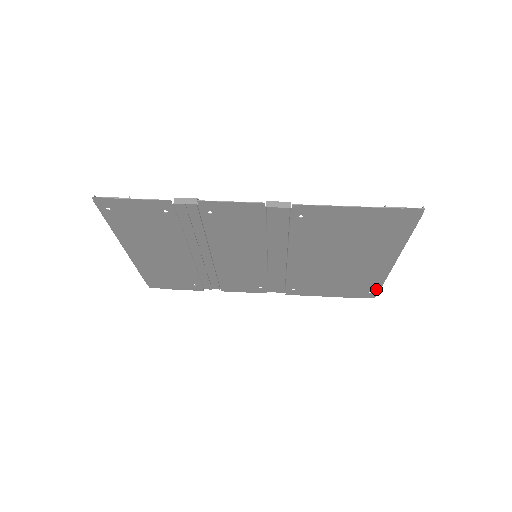
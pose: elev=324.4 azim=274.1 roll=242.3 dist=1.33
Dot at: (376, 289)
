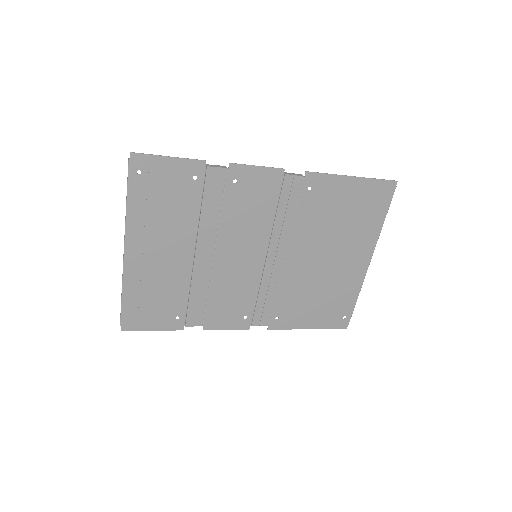
Dot at: (350, 310)
